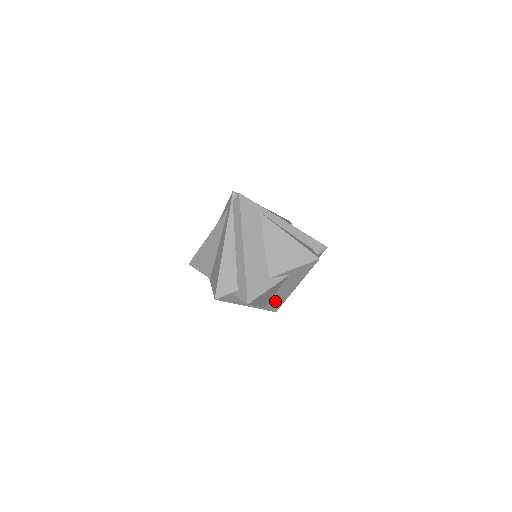
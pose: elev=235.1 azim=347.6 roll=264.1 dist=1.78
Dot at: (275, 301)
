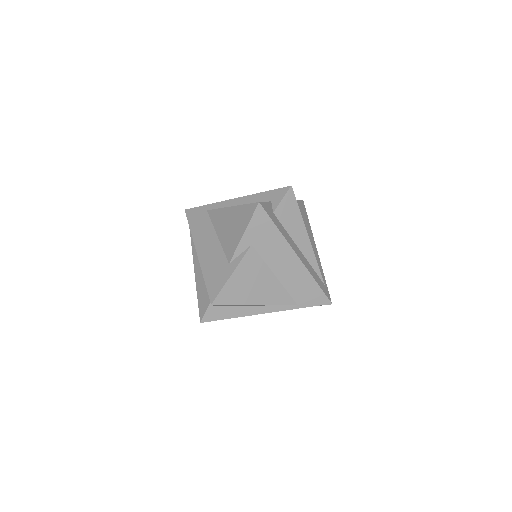
Dot at: (299, 289)
